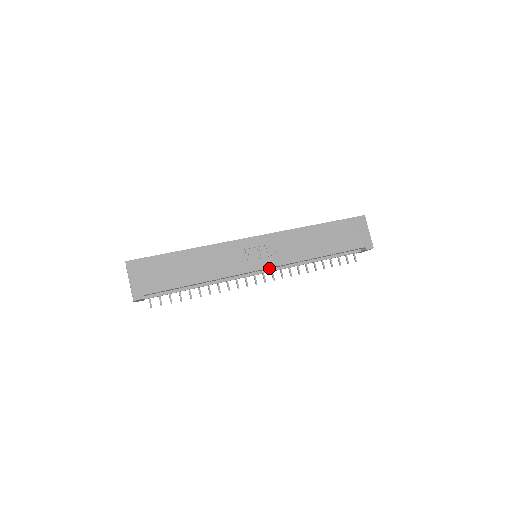
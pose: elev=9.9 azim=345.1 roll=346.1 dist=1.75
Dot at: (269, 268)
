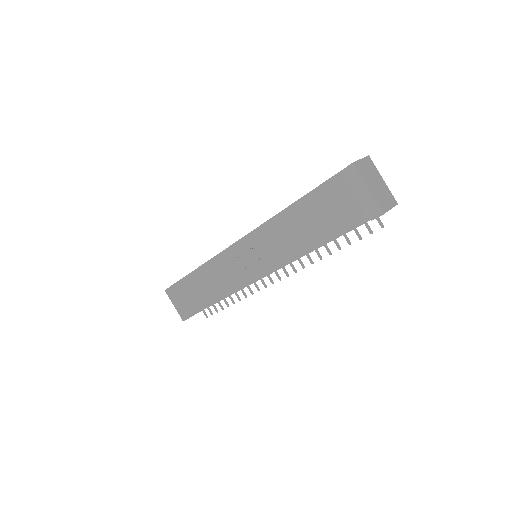
Dot at: occluded
